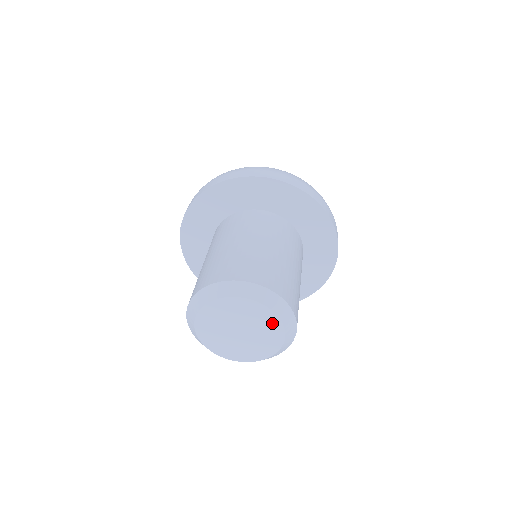
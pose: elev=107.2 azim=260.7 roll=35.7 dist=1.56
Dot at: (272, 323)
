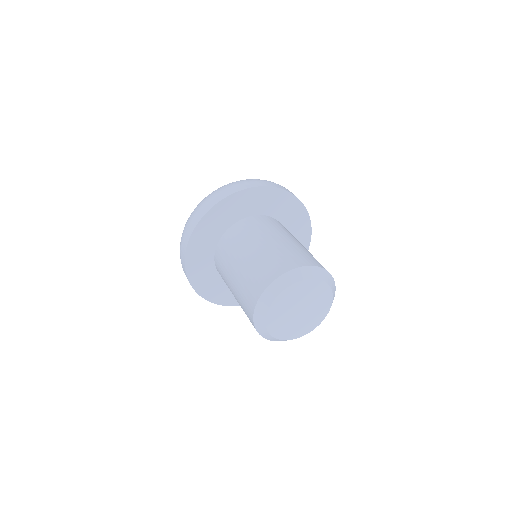
Dot at: (324, 292)
